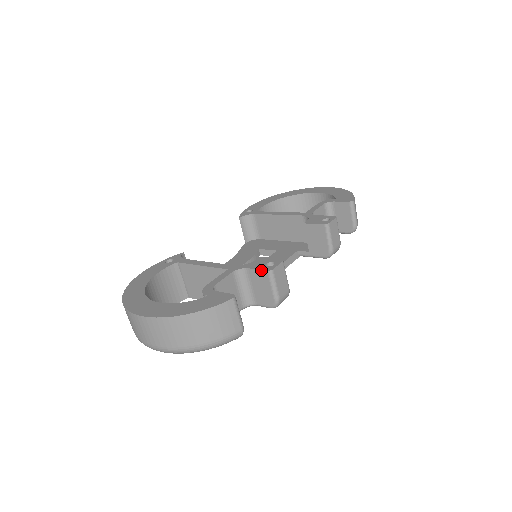
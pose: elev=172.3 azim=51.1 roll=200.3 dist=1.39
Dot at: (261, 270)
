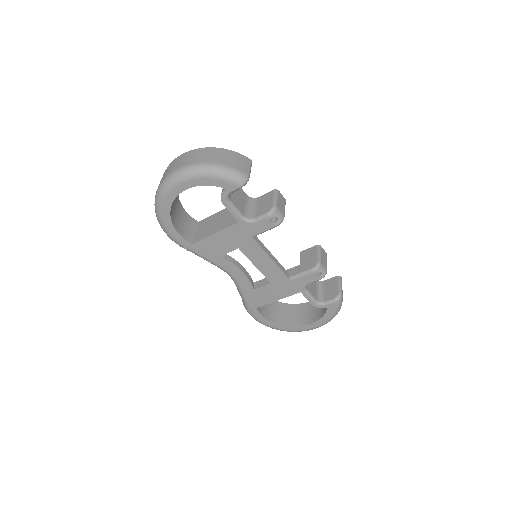
Dot at: (269, 192)
